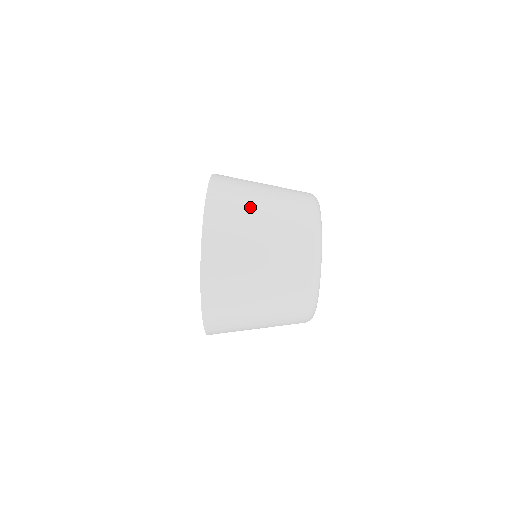
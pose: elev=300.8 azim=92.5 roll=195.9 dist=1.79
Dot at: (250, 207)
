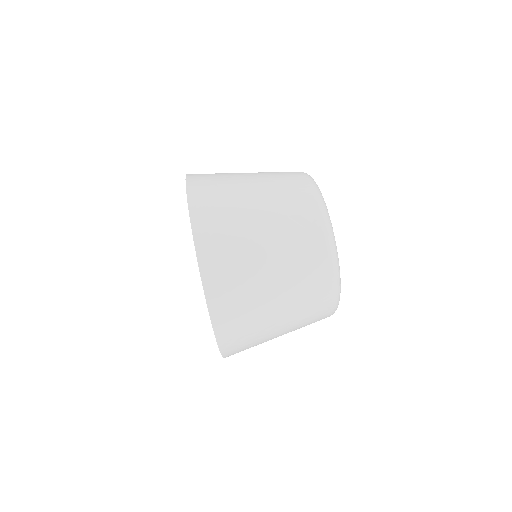
Dot at: (238, 189)
